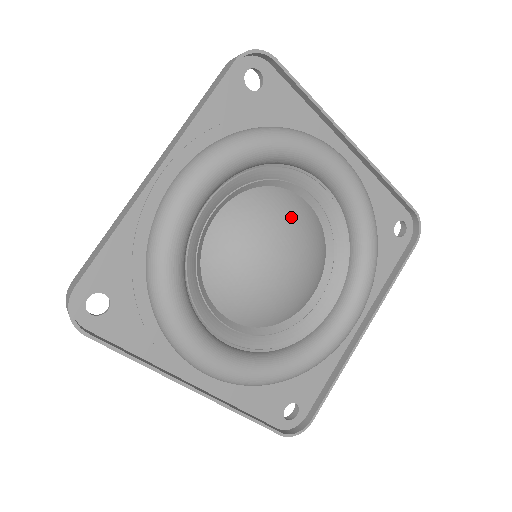
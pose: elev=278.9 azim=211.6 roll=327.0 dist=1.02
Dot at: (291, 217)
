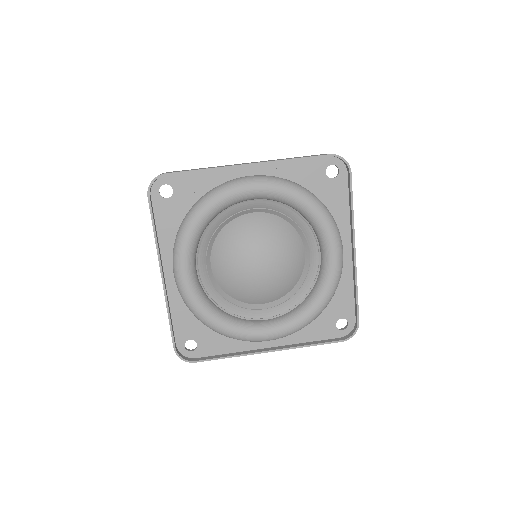
Dot at: (287, 250)
